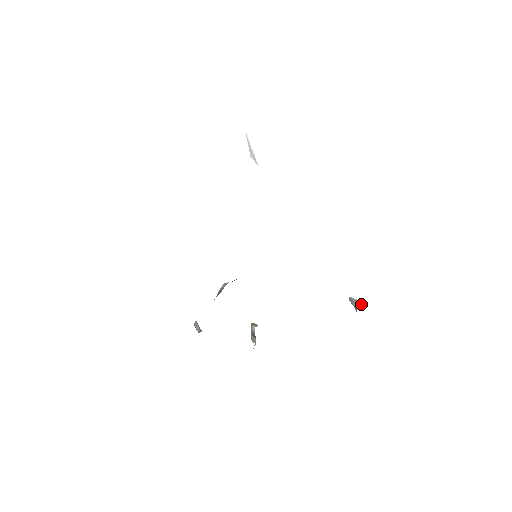
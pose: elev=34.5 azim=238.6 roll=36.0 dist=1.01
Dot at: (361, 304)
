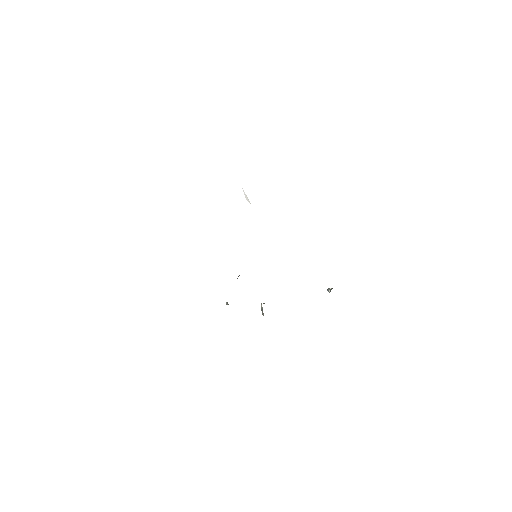
Dot at: occluded
